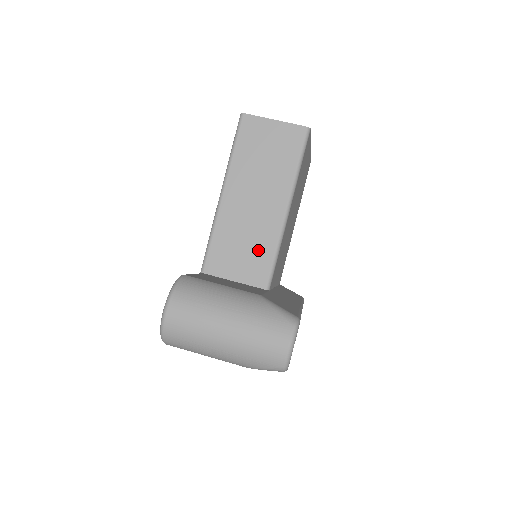
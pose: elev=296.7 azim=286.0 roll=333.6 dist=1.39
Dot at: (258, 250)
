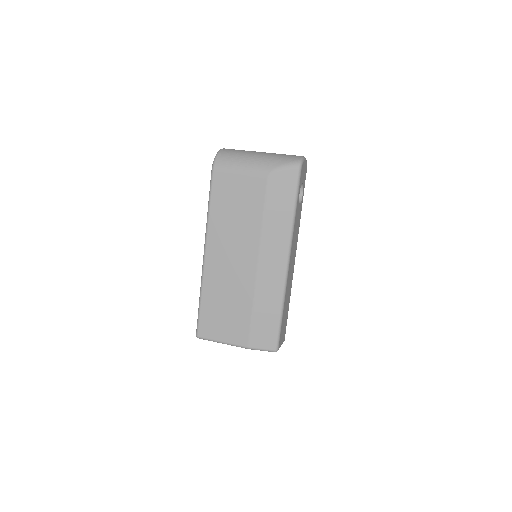
Dot at: occluded
